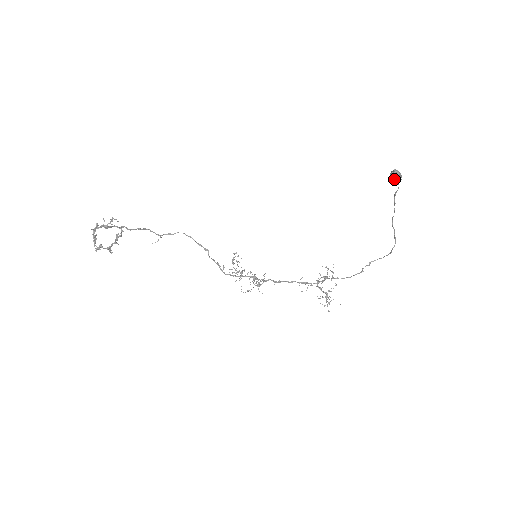
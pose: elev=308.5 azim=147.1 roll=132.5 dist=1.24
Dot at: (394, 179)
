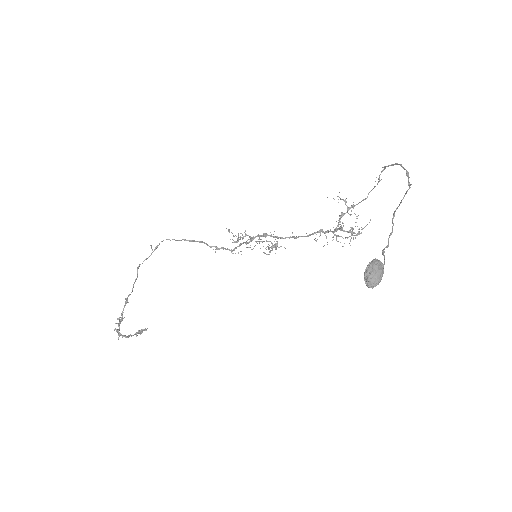
Dot at: occluded
